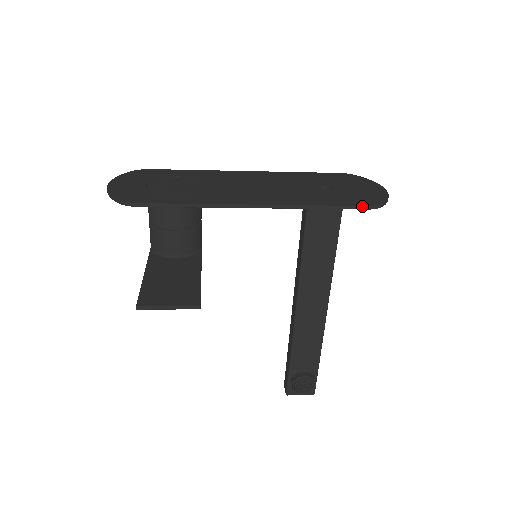
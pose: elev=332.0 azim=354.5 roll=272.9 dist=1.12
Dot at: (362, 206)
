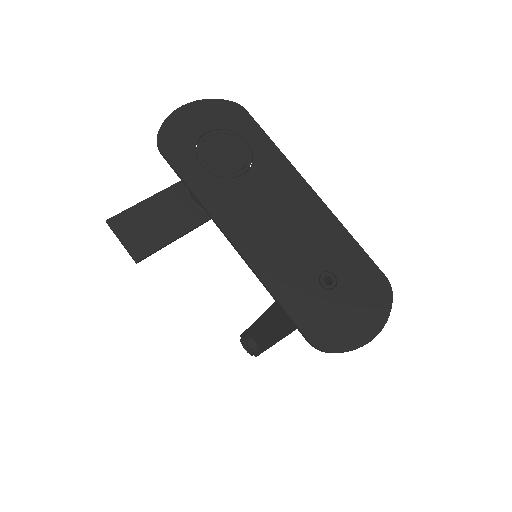
Dot at: (304, 335)
